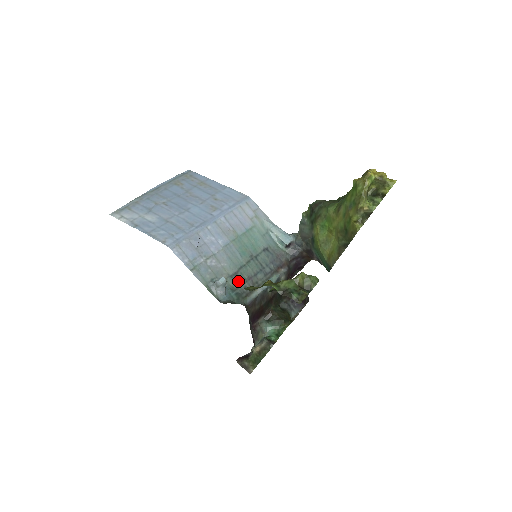
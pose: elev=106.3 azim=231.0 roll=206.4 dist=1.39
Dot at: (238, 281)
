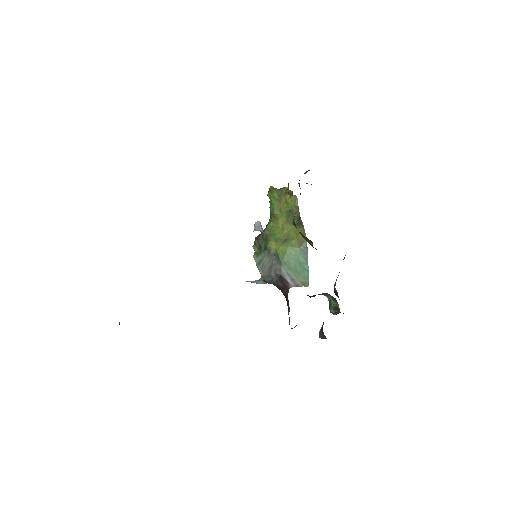
Dot at: occluded
